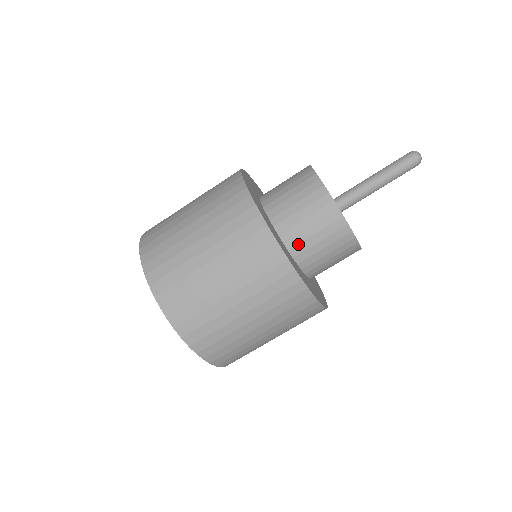
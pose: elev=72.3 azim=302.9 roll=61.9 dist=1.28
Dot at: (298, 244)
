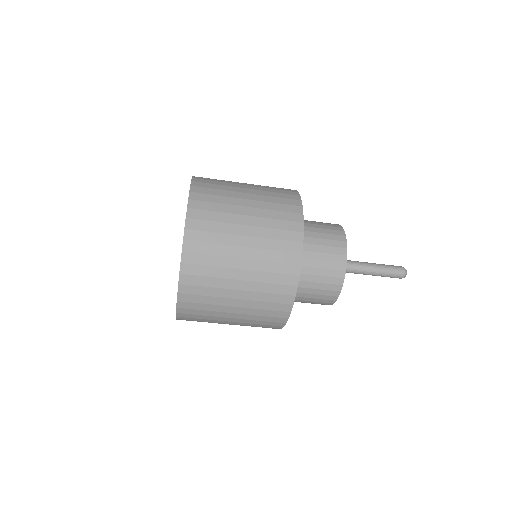
Dot at: (305, 258)
